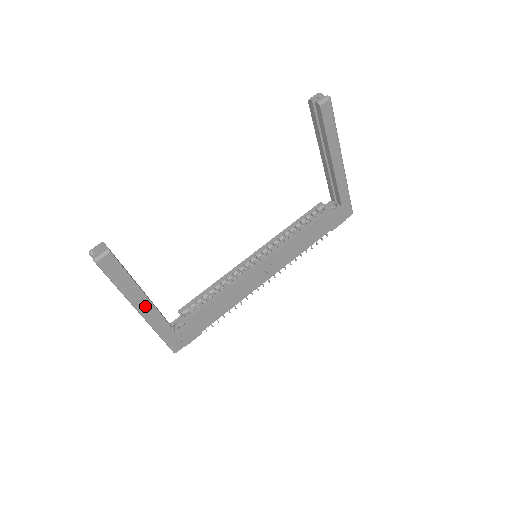
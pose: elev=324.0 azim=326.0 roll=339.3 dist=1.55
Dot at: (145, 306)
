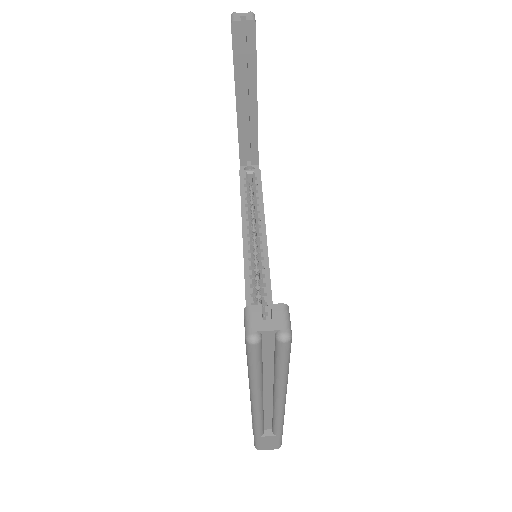
Dot at: occluded
